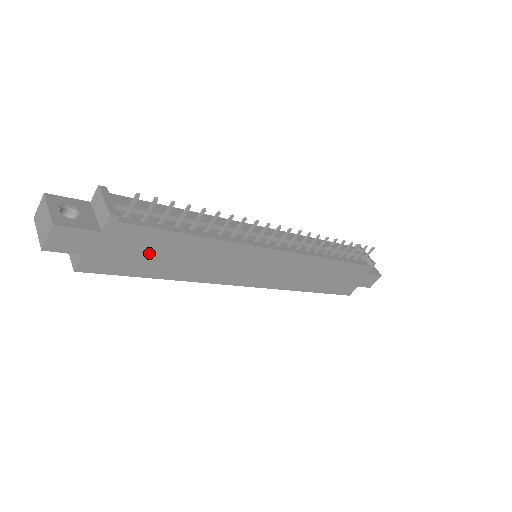
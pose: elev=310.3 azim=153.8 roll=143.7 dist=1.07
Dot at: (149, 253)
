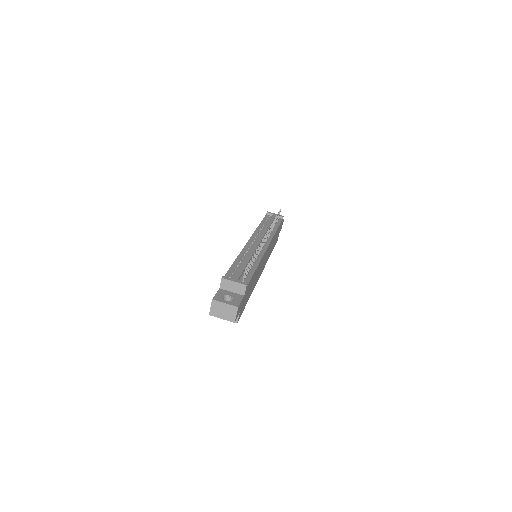
Dot at: (249, 290)
